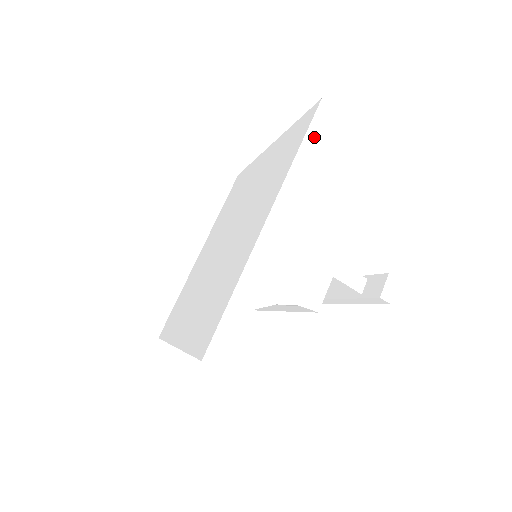
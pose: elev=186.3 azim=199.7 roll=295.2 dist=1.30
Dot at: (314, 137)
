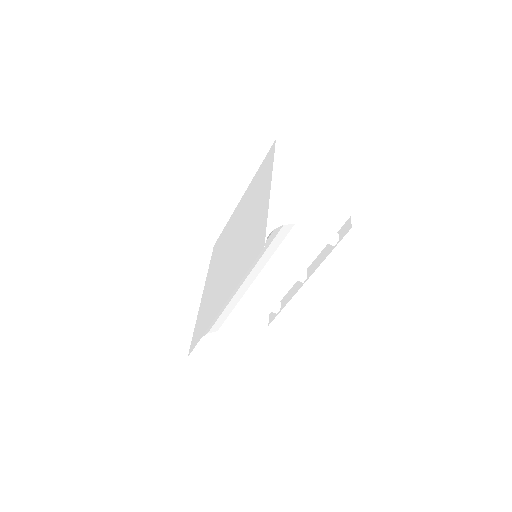
Dot at: (280, 153)
